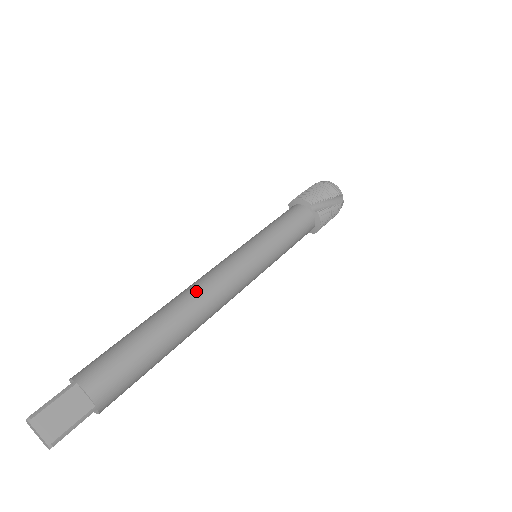
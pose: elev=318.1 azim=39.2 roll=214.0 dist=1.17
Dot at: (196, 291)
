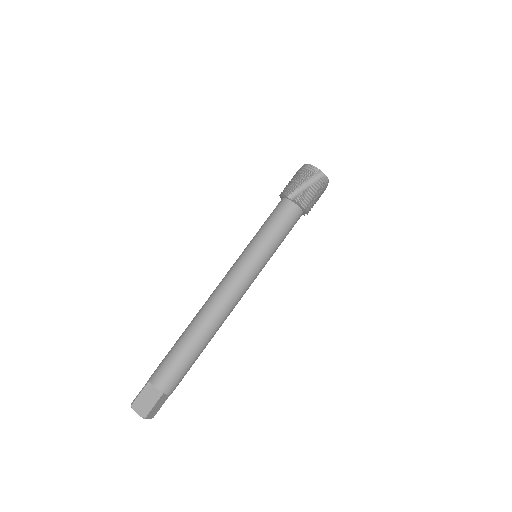
Dot at: (208, 302)
